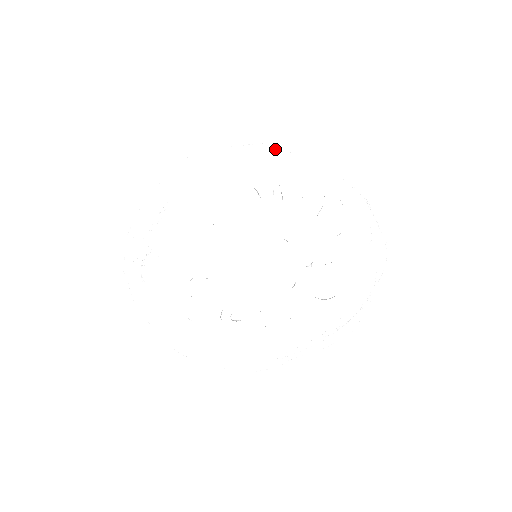
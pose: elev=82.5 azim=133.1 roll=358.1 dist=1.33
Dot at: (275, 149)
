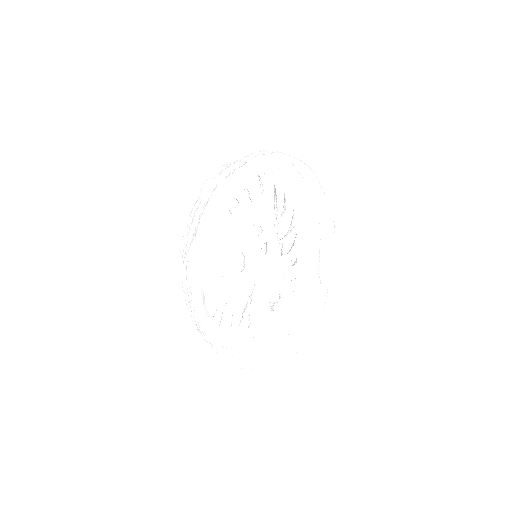
Dot at: (225, 185)
